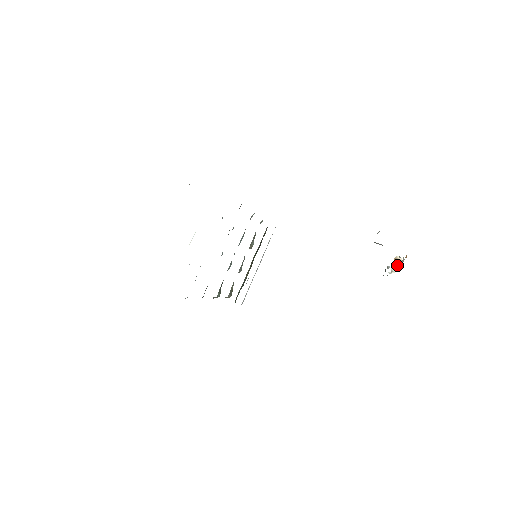
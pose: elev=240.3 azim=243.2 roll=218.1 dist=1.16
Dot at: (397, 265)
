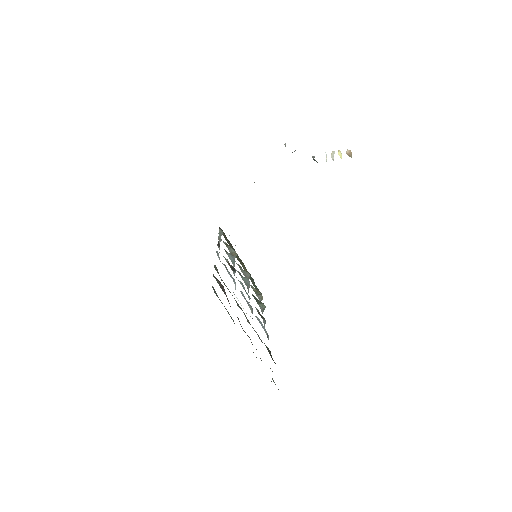
Dot at: (351, 157)
